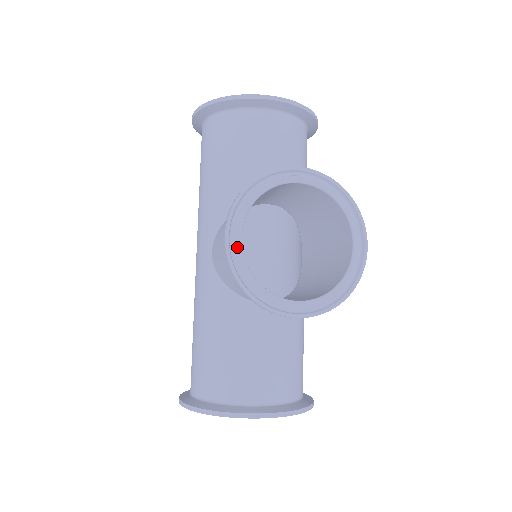
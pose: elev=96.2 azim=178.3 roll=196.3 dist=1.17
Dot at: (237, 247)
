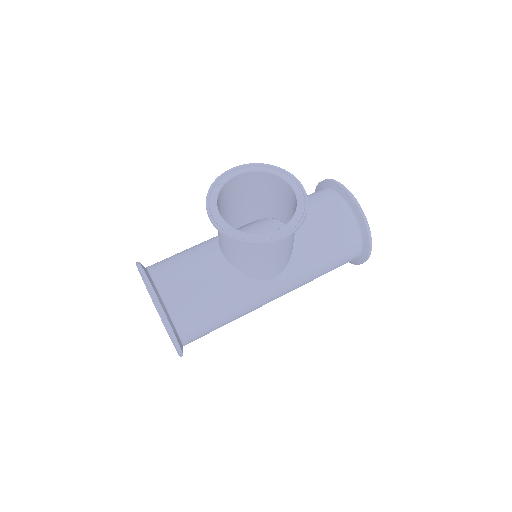
Dot at: (231, 175)
